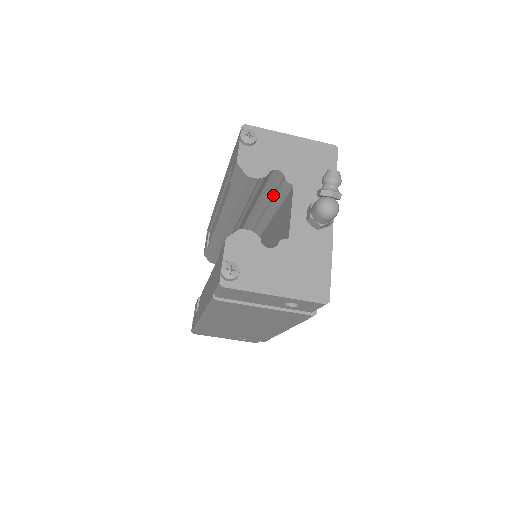
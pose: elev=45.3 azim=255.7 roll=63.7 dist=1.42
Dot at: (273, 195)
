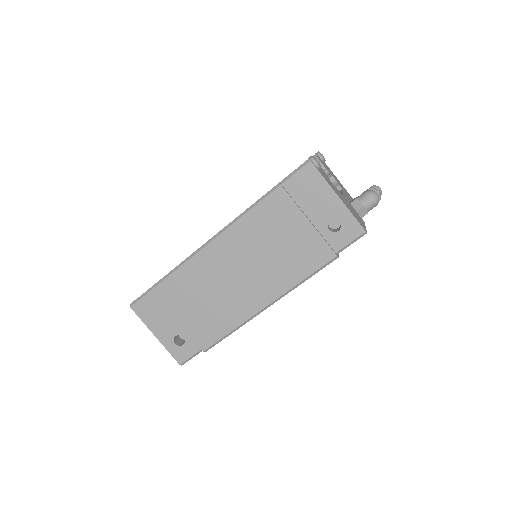
Dot at: occluded
